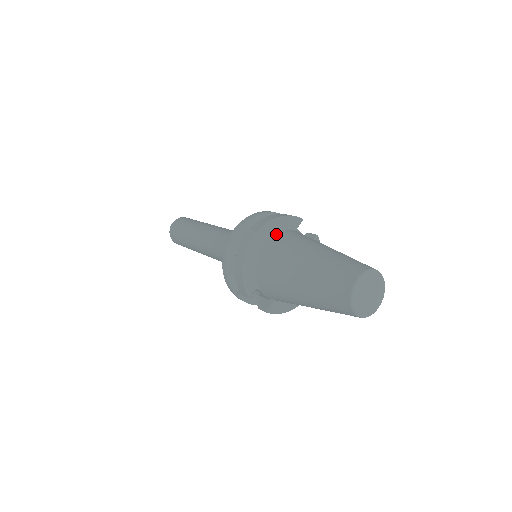
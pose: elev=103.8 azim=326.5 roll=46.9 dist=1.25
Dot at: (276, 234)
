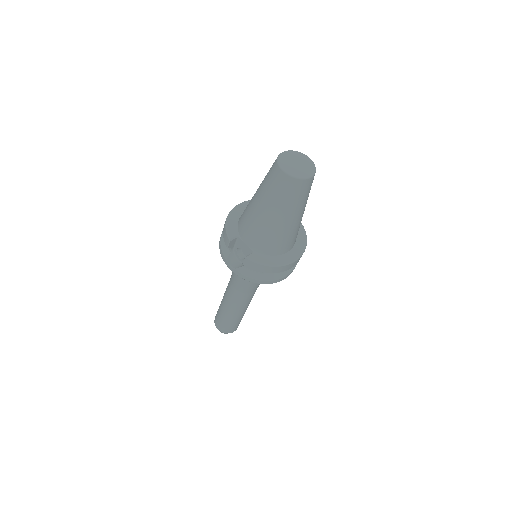
Dot at: occluded
